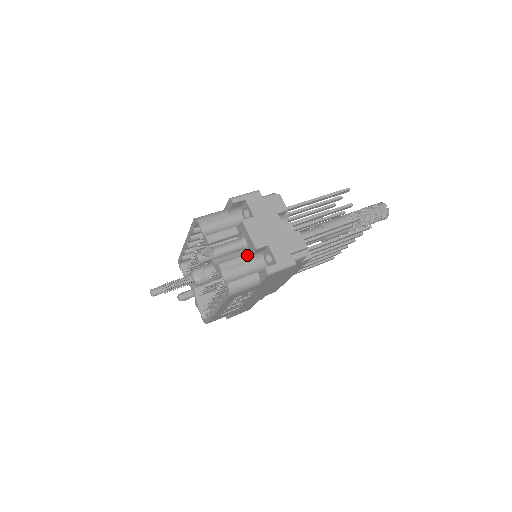
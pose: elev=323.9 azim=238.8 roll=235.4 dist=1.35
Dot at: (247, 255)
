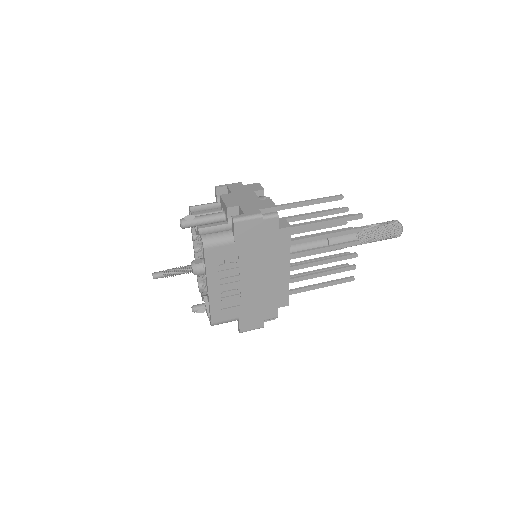
Dot at: (225, 221)
